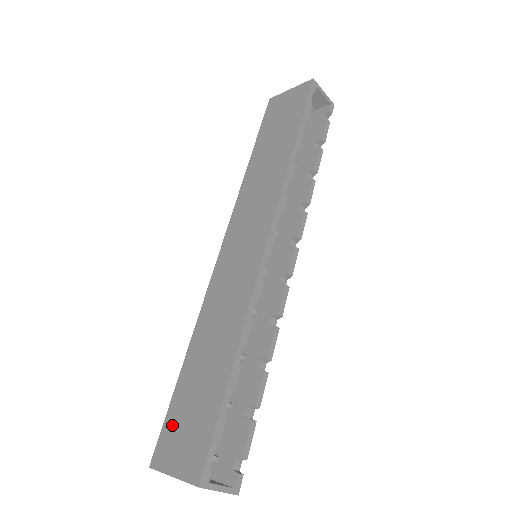
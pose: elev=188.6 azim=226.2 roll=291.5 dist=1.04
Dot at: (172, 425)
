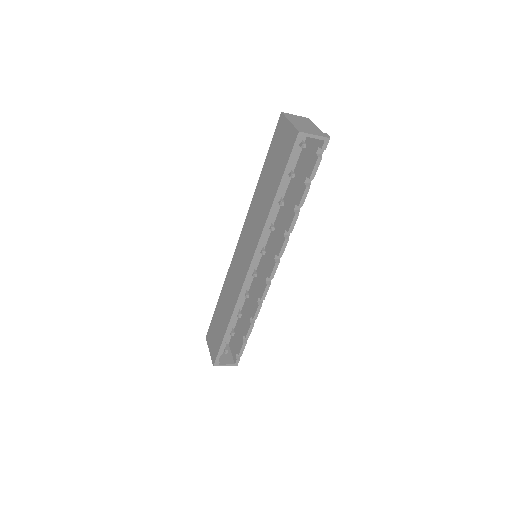
Dot at: (212, 328)
